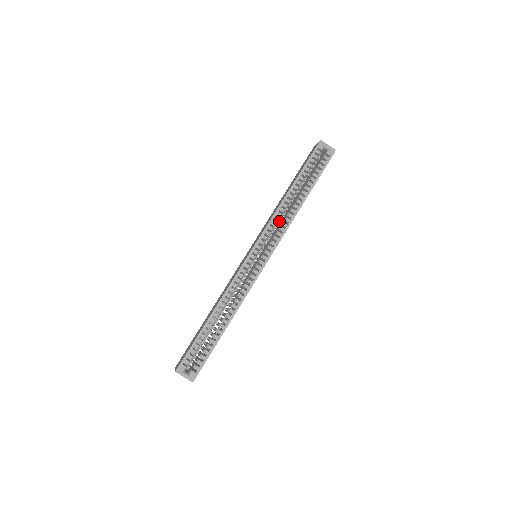
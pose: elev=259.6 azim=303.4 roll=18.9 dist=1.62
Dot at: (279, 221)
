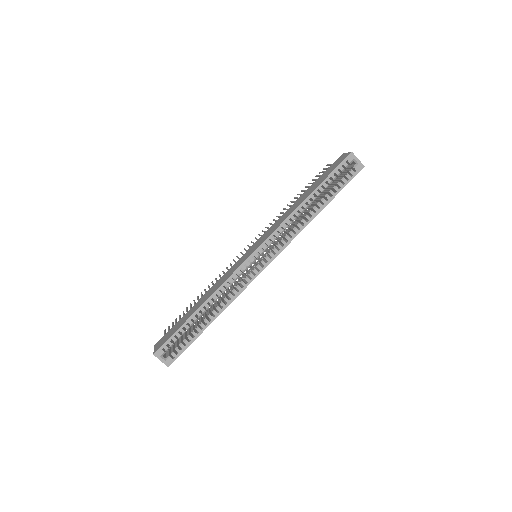
Dot at: occluded
